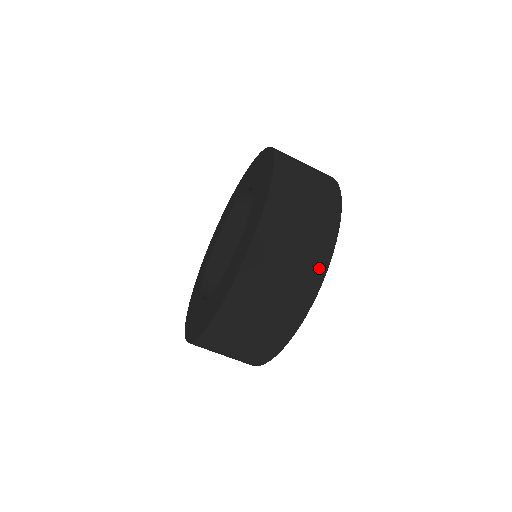
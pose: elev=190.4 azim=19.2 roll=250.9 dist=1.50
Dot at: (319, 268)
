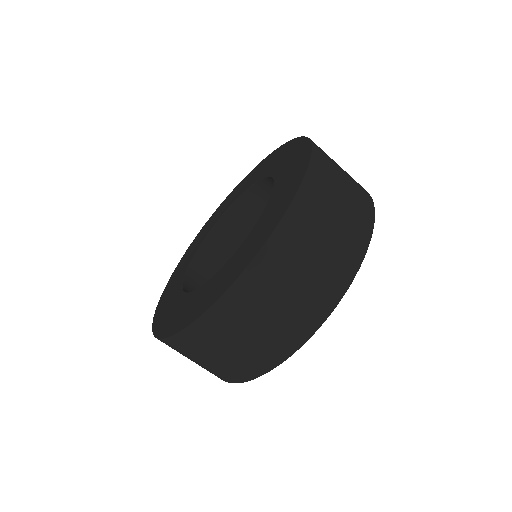
Dot at: (345, 275)
